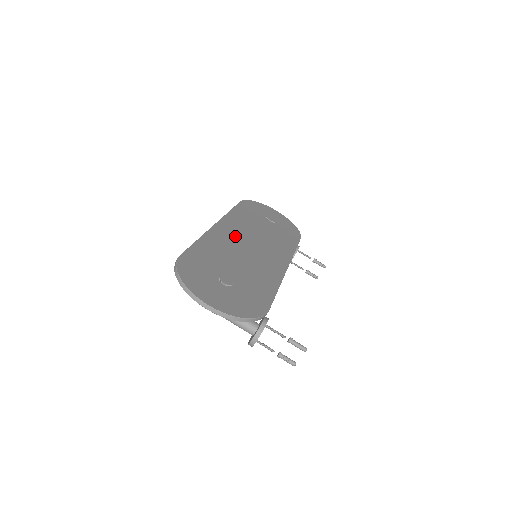
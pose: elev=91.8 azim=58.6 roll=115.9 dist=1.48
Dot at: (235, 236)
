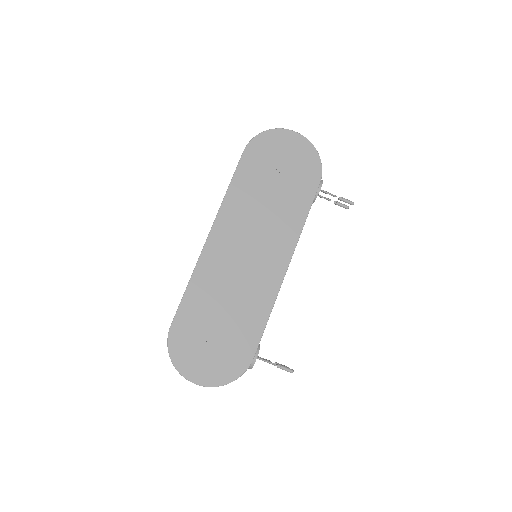
Dot at: (229, 247)
